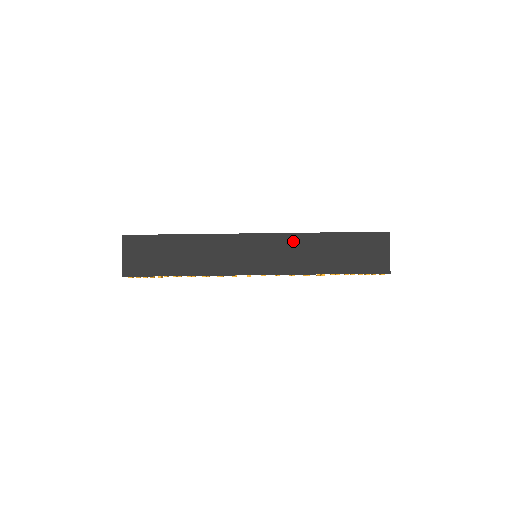
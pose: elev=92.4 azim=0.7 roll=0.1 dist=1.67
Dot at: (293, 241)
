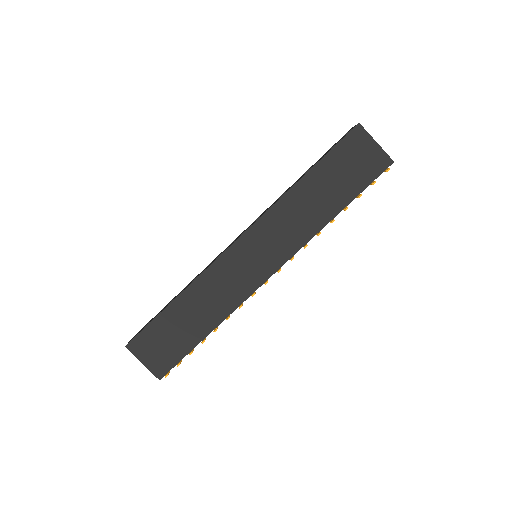
Dot at: (277, 215)
